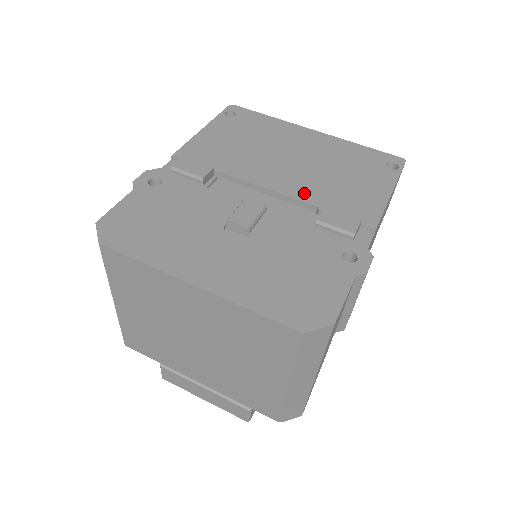
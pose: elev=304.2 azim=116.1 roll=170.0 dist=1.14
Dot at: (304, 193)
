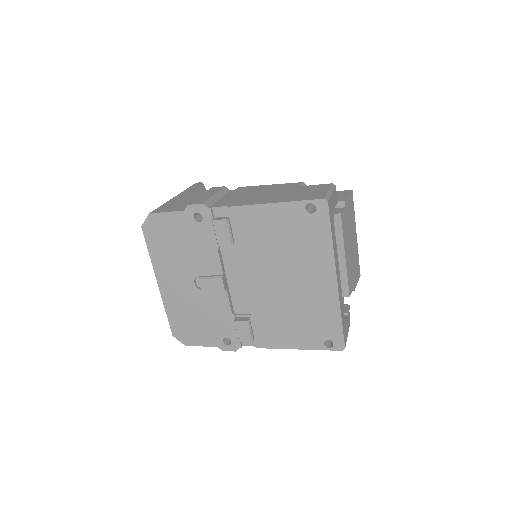
Dot at: (257, 303)
